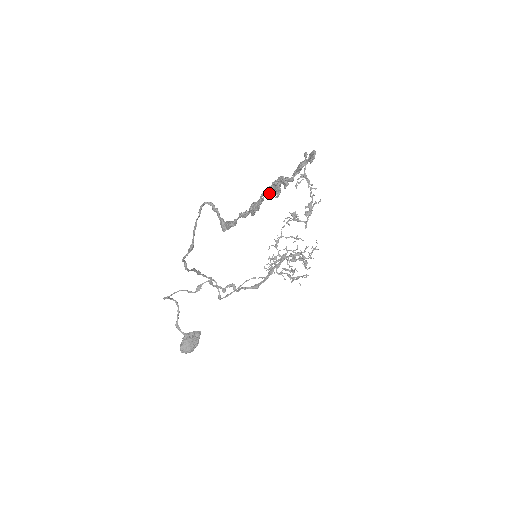
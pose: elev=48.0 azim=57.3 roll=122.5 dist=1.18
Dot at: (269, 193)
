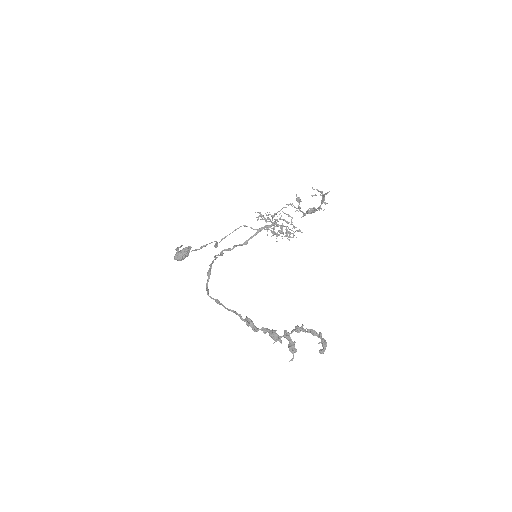
Dot at: (286, 338)
